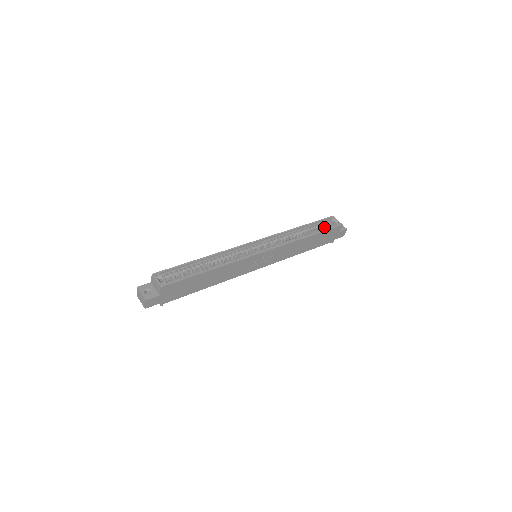
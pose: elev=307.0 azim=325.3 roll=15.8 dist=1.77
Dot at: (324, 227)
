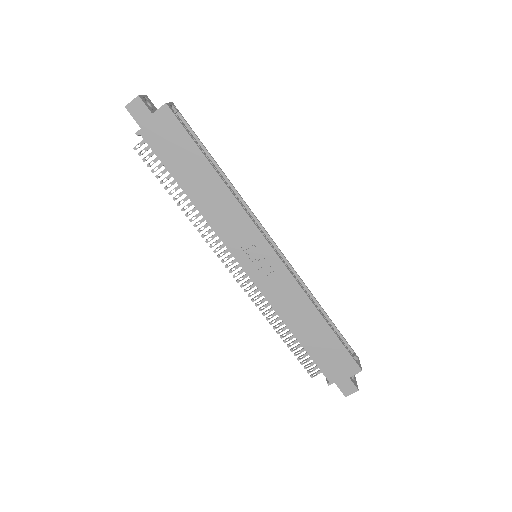
Dot at: occluded
